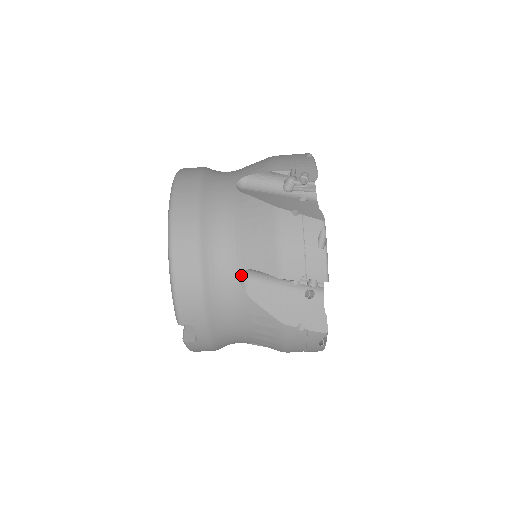
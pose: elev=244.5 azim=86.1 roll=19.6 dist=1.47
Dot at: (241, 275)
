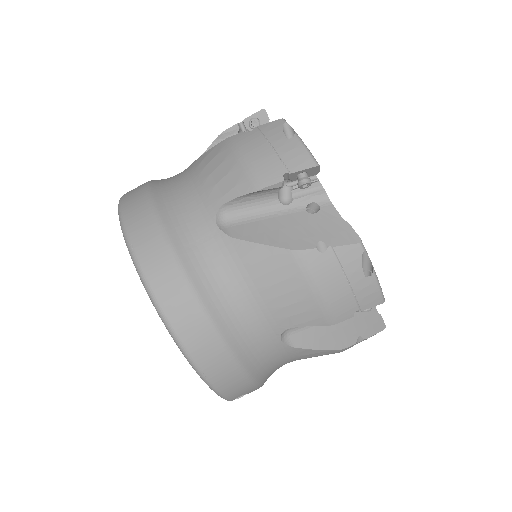
Dot at: (281, 335)
